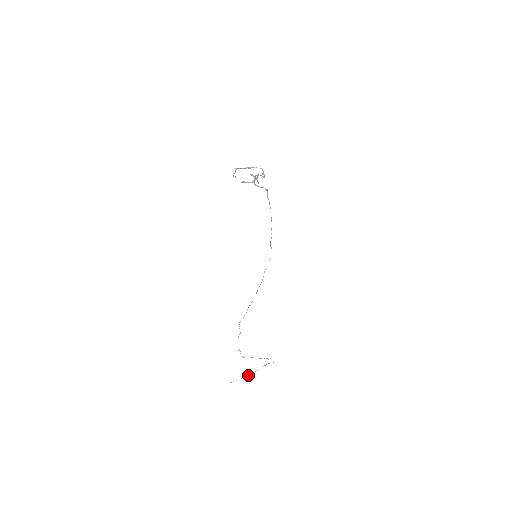
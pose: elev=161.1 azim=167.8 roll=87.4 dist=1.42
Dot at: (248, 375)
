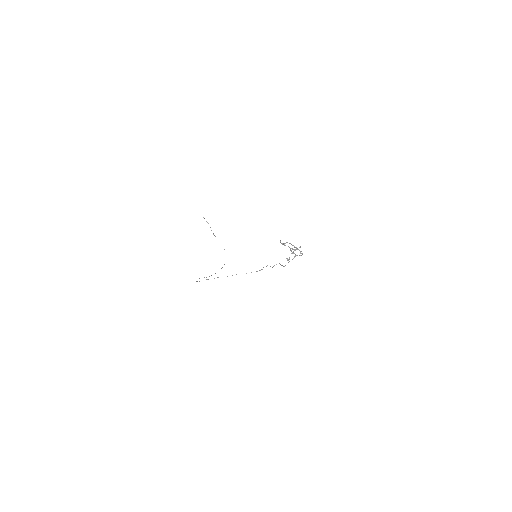
Dot at: (213, 234)
